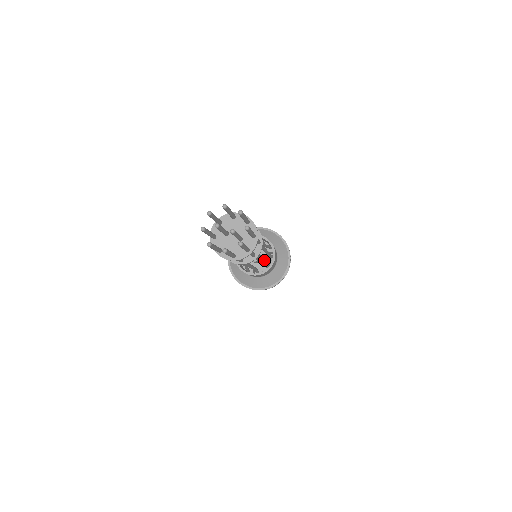
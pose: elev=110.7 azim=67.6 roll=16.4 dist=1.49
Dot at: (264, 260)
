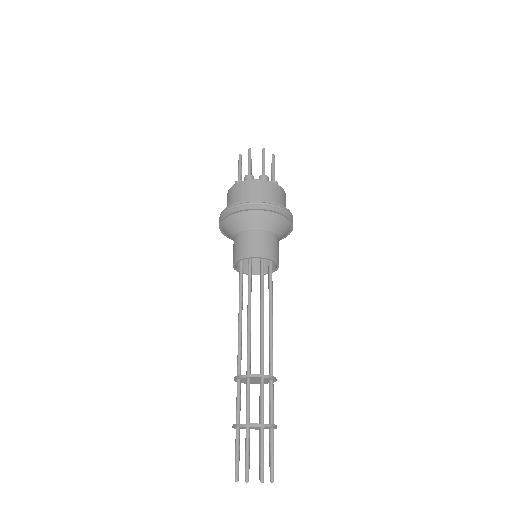
Dot at: occluded
